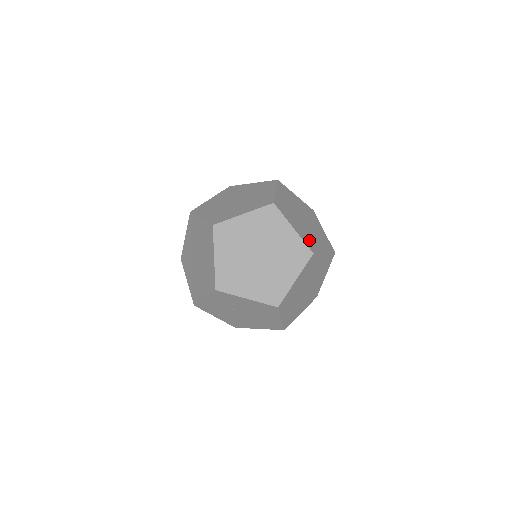
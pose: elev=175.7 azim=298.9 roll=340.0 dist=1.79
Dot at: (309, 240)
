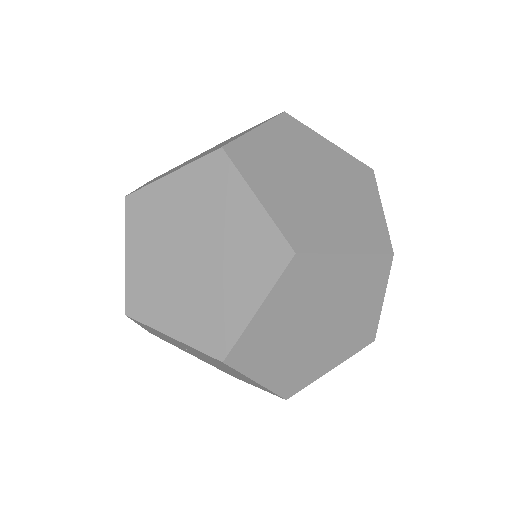
Dot at: (302, 224)
